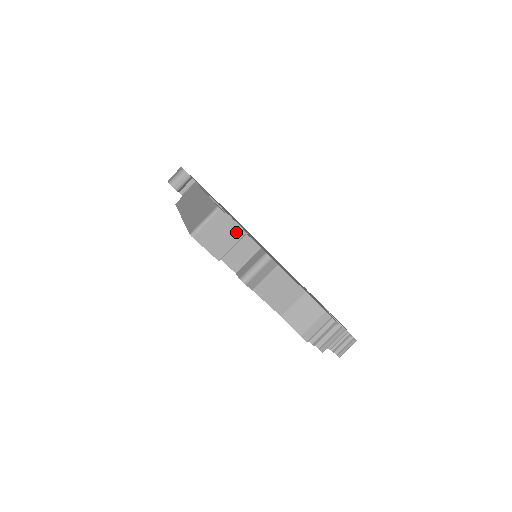
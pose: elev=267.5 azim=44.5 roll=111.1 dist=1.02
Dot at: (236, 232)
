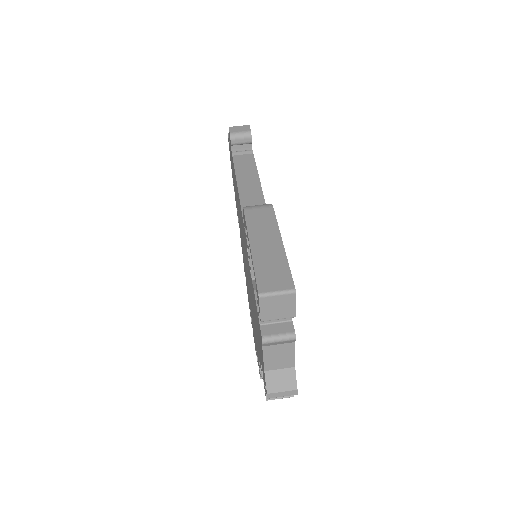
Dot at: (291, 312)
